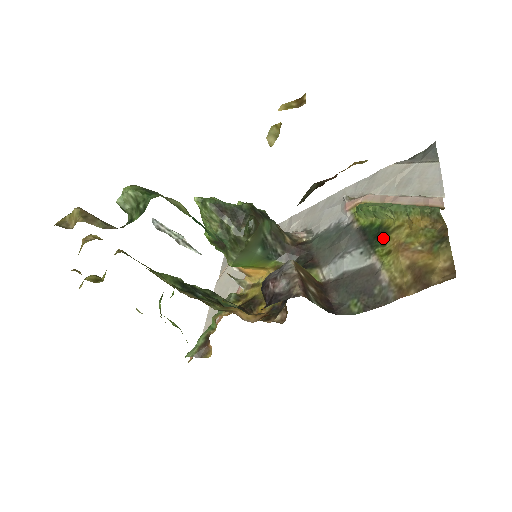
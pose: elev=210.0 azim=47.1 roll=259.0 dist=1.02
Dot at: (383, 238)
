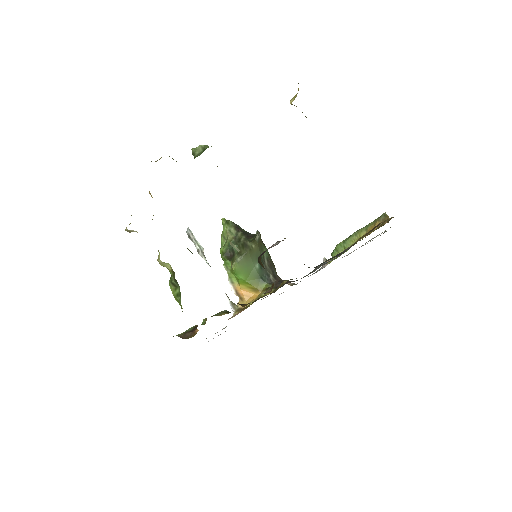
Dot at: occluded
